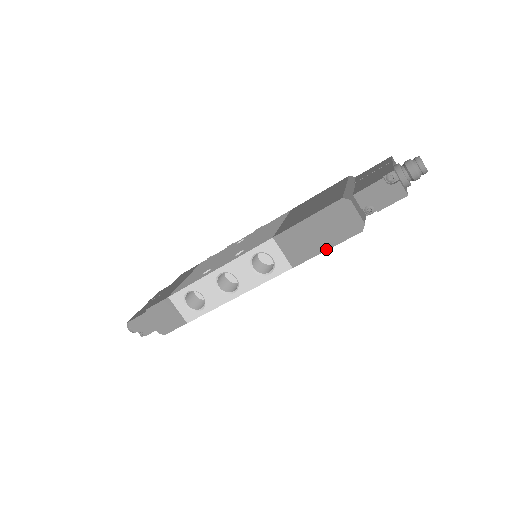
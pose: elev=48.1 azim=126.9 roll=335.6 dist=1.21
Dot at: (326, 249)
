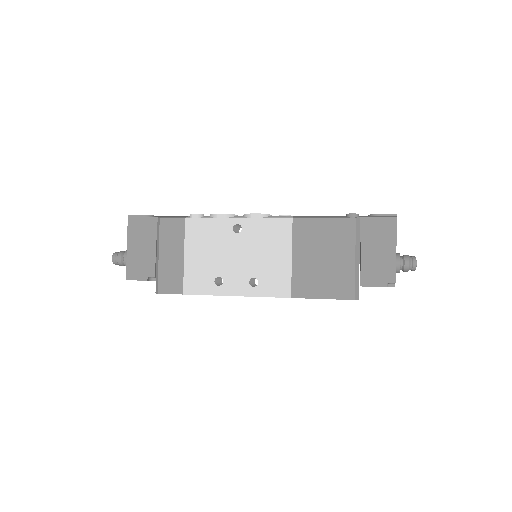
Dot at: occluded
